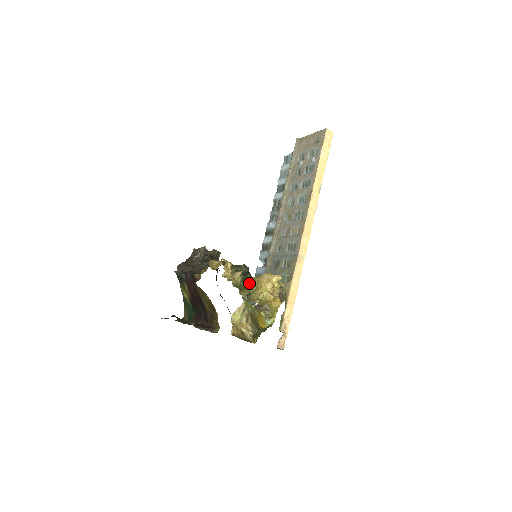
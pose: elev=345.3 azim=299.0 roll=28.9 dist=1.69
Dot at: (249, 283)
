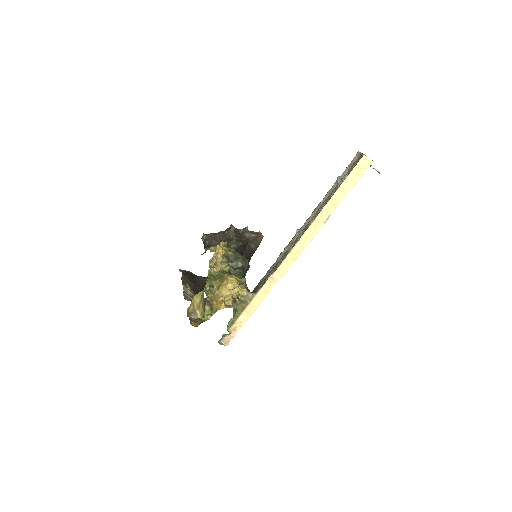
Dot at: (222, 277)
